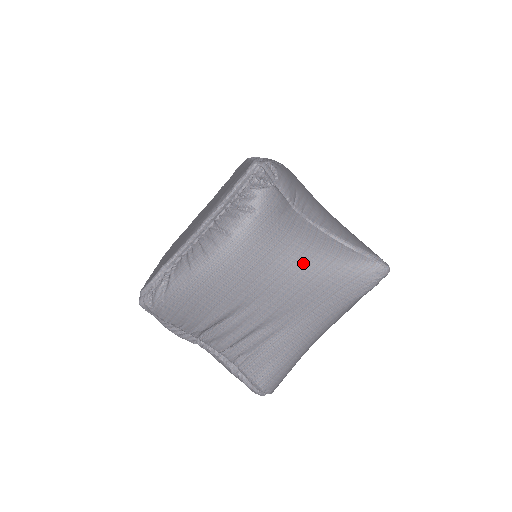
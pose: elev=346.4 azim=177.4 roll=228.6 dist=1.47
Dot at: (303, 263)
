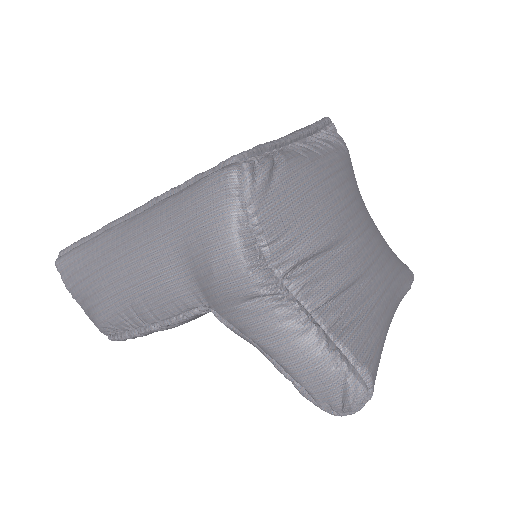
Dot at: (376, 227)
